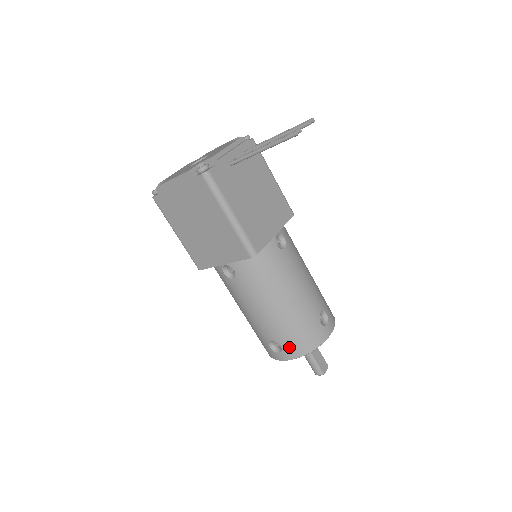
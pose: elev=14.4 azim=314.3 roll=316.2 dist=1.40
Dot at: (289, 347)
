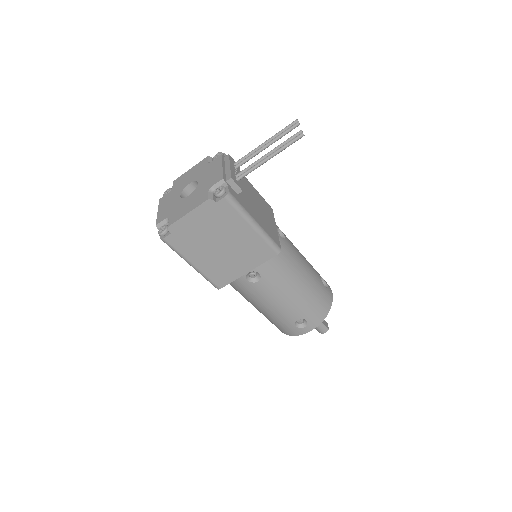
Dot at: (313, 317)
